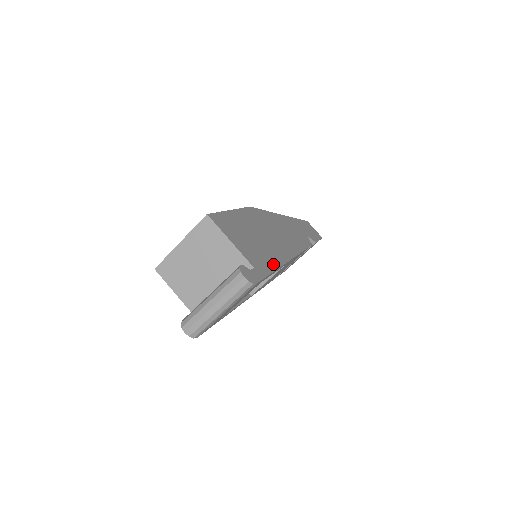
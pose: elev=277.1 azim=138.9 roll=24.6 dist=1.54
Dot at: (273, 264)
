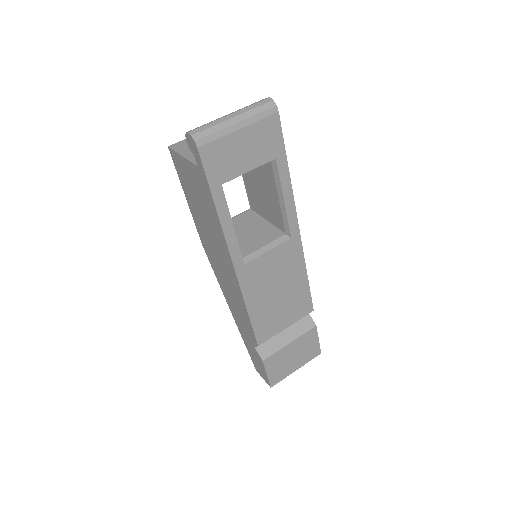
Dot at: occluded
